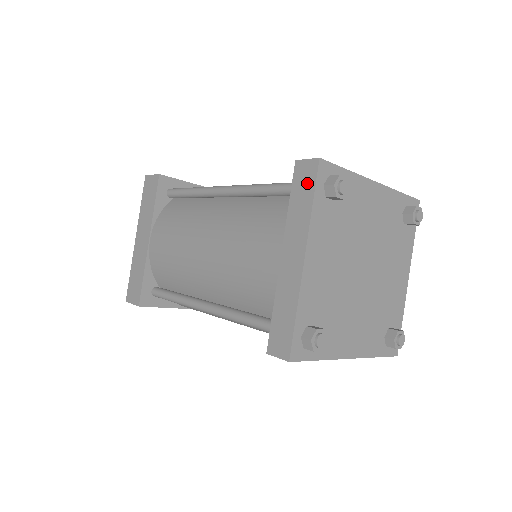
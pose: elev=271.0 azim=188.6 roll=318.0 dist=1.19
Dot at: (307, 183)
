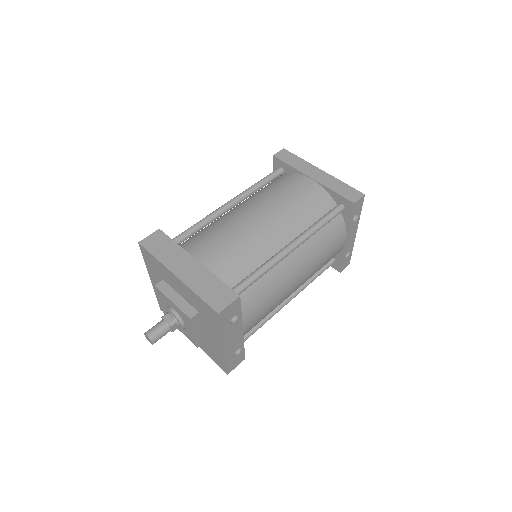
Dot at: (289, 156)
